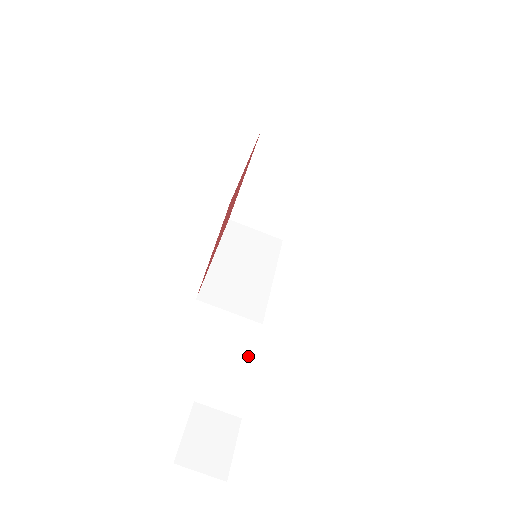
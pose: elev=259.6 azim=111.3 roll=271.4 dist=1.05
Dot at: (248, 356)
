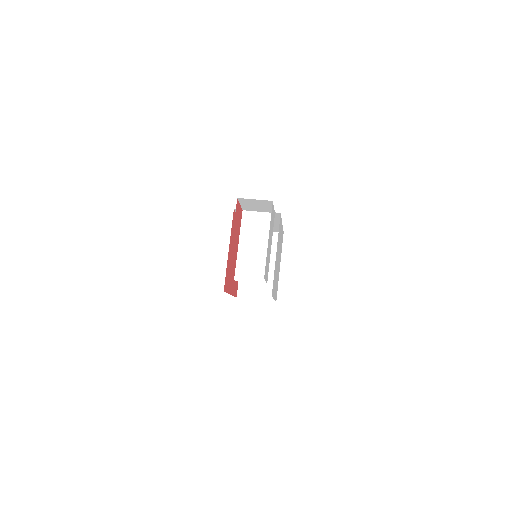
Dot at: (258, 220)
